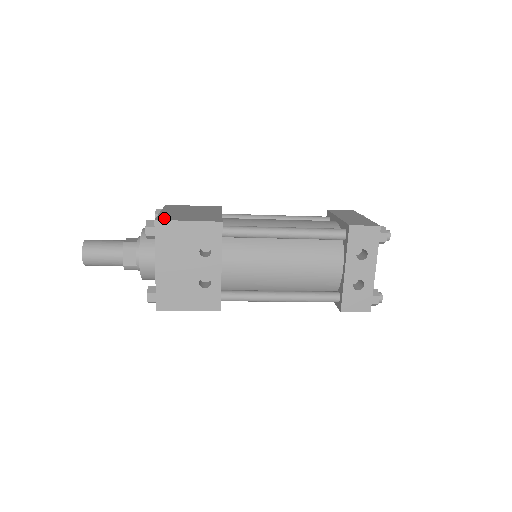
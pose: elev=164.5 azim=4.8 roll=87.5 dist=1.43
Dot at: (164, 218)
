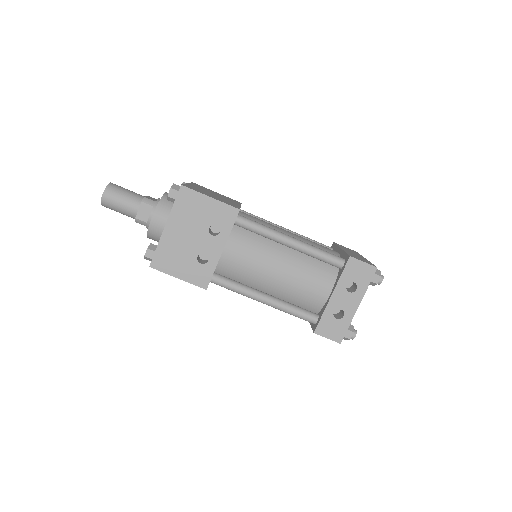
Dot at: (190, 187)
